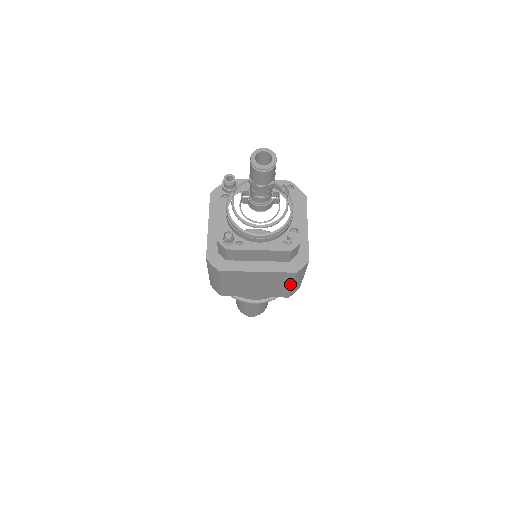
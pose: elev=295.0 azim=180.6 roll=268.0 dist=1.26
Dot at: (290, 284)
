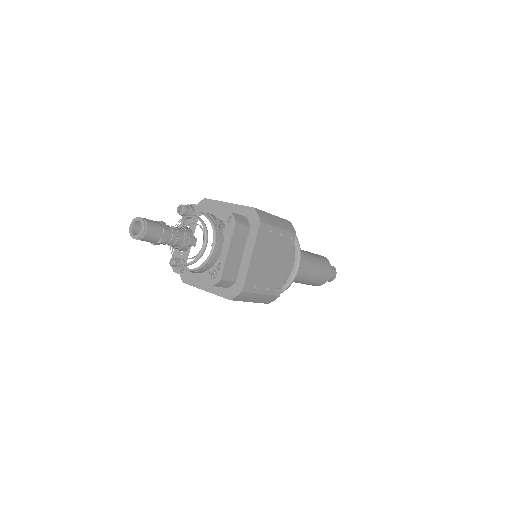
Dot at: (246, 301)
